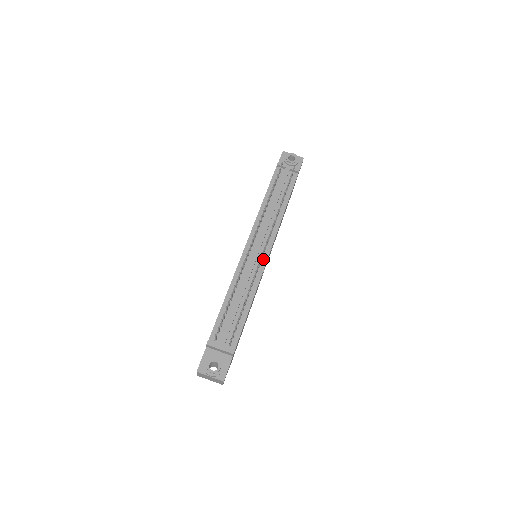
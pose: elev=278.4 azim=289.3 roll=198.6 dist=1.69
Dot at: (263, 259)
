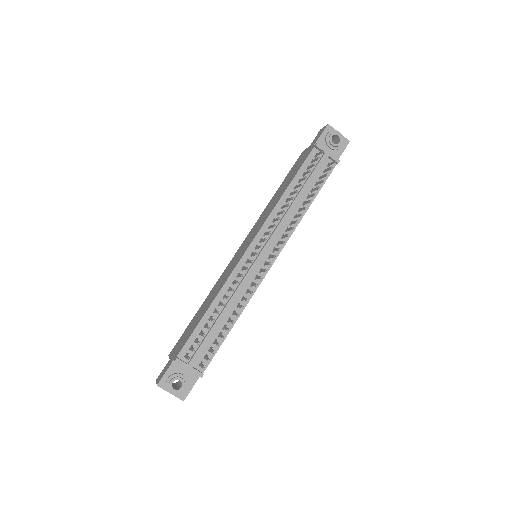
Dot at: occluded
